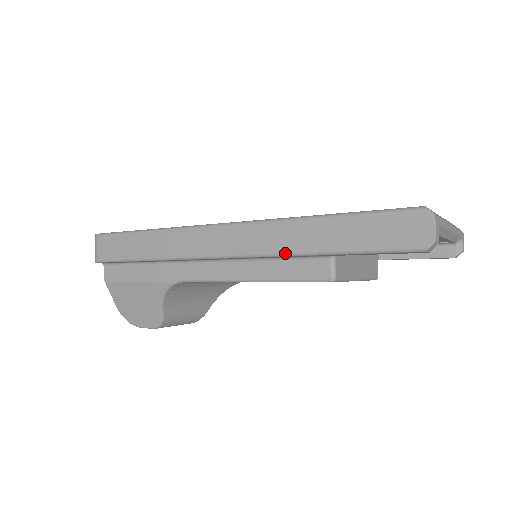
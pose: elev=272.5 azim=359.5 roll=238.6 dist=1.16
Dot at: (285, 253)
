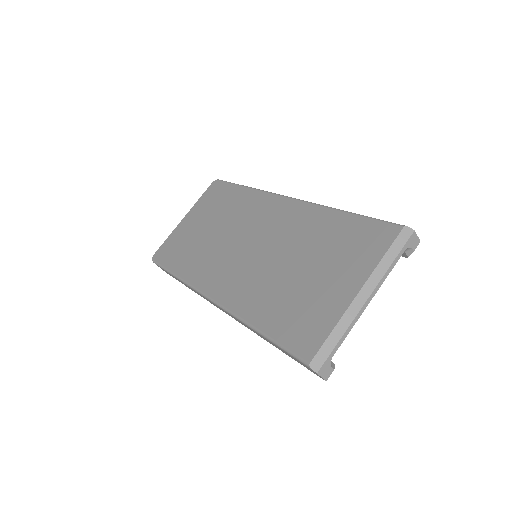
Dot at: occluded
